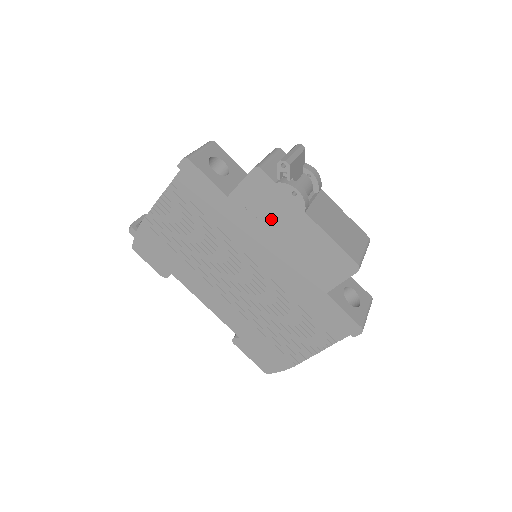
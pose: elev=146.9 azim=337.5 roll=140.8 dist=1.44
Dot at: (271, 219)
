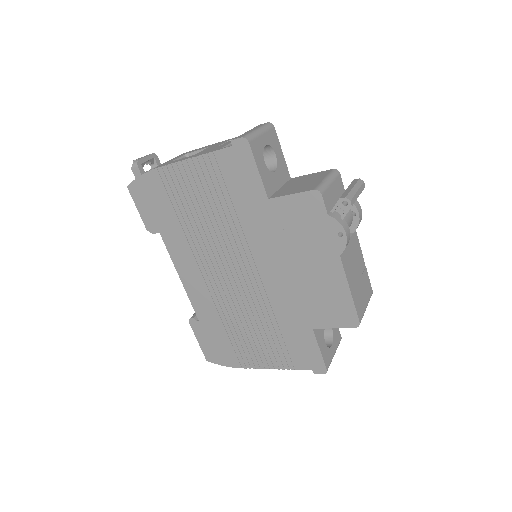
Dot at: (301, 242)
